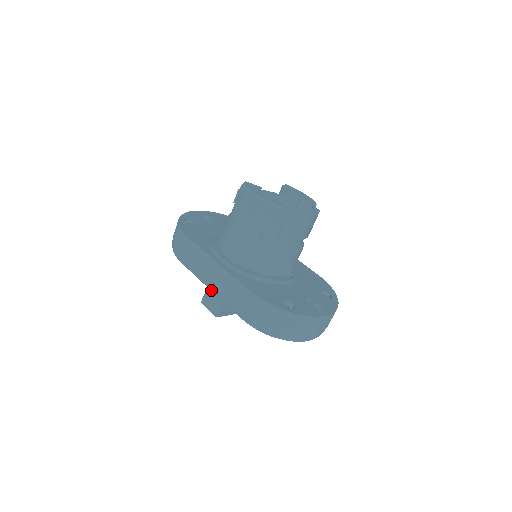
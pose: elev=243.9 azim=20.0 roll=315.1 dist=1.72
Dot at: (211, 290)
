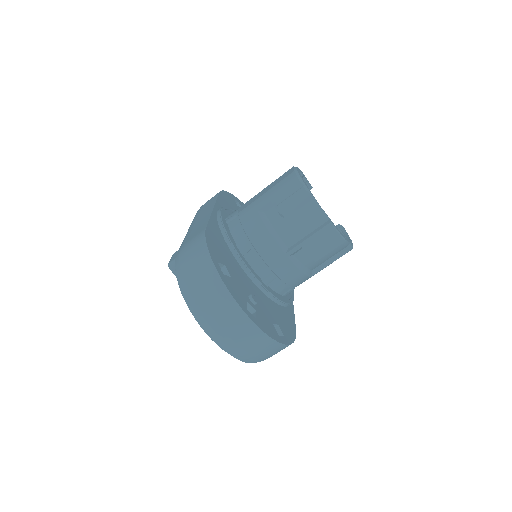
Dot at: occluded
